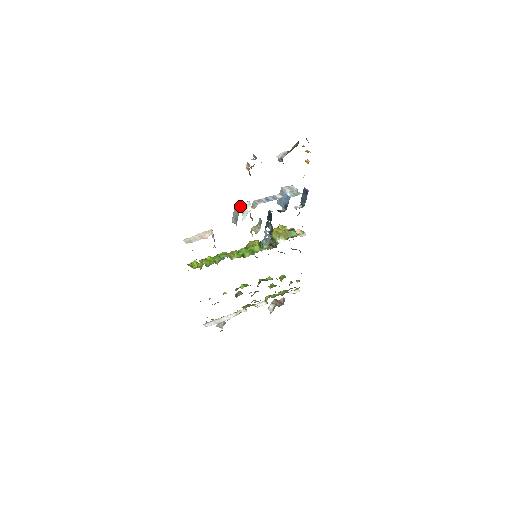
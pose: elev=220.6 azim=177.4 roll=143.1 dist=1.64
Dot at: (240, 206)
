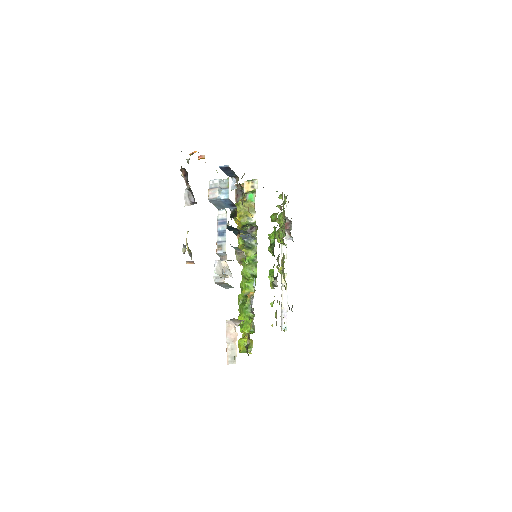
Dot at: (218, 276)
